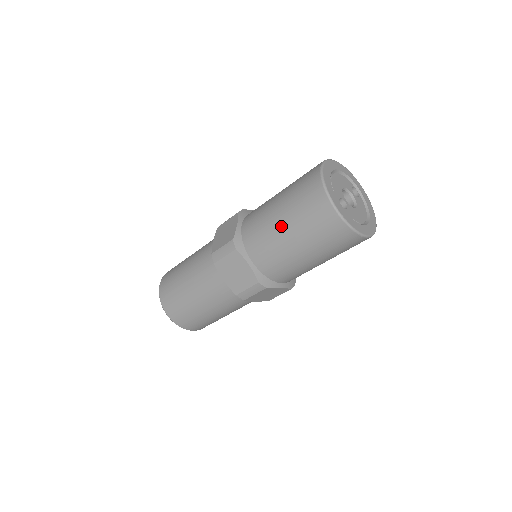
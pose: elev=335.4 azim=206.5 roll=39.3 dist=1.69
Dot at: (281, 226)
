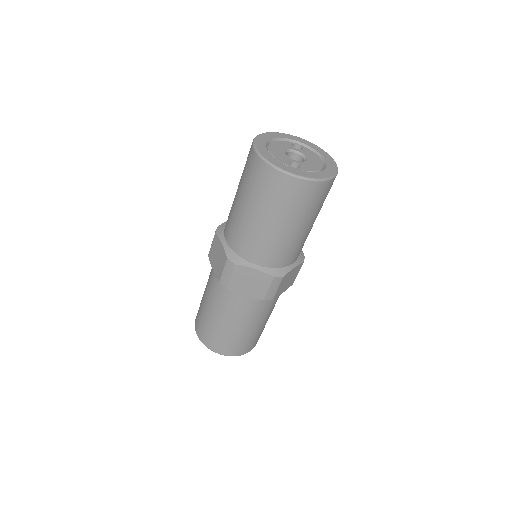
Dot at: (258, 220)
